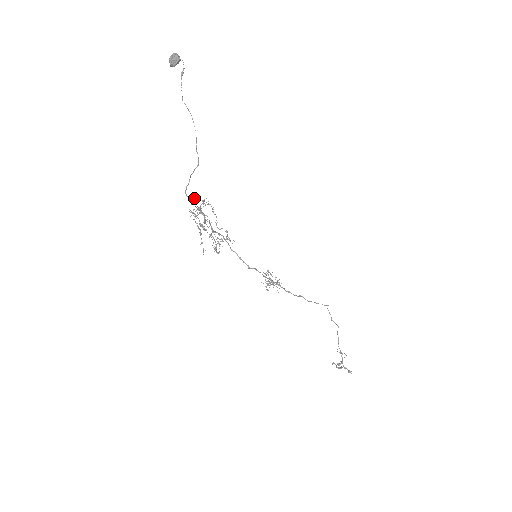
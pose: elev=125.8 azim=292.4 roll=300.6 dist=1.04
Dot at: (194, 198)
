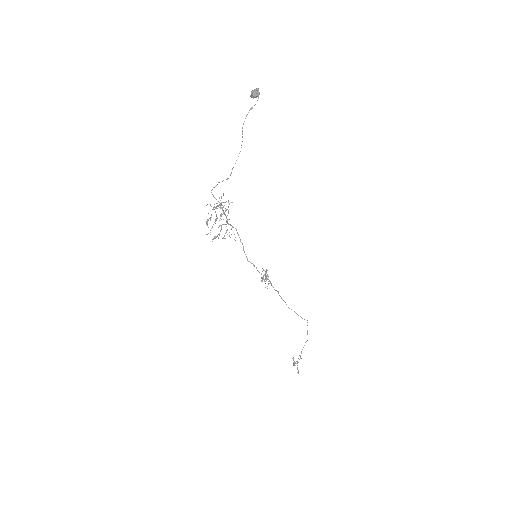
Dot at: (223, 195)
